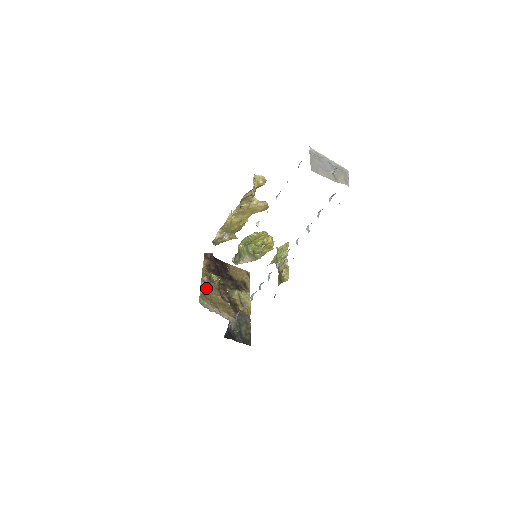
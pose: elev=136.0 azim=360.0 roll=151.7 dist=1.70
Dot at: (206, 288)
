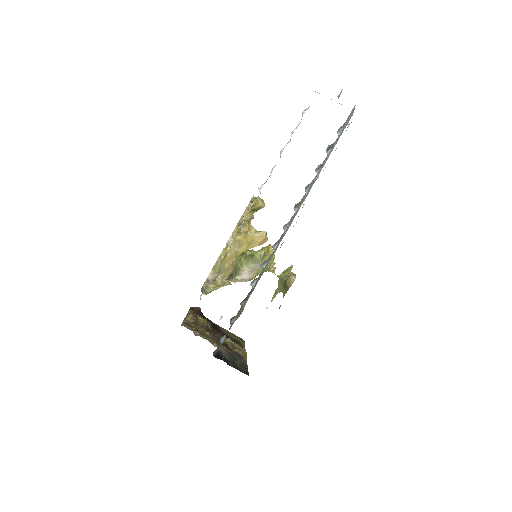
Dot at: (191, 322)
